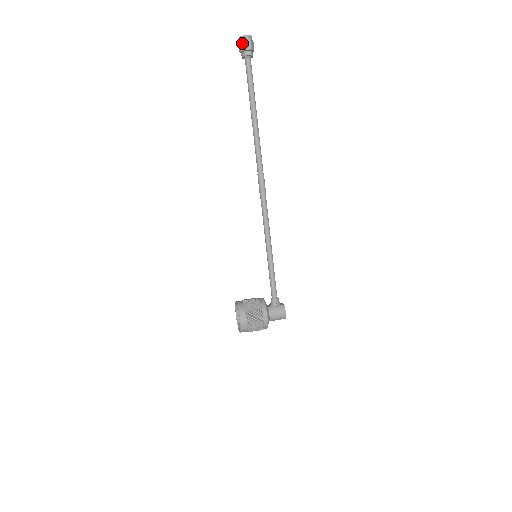
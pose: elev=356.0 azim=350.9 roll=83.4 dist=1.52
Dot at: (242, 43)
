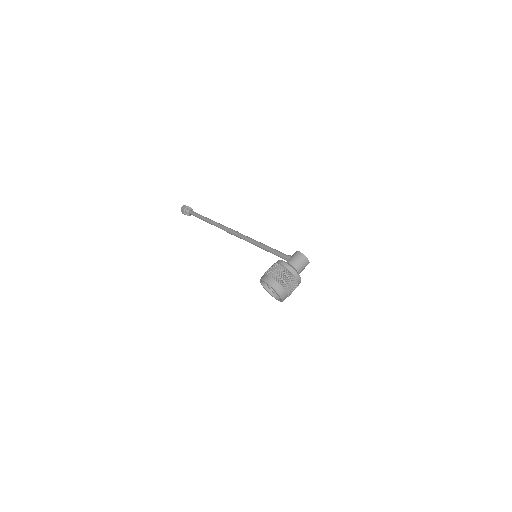
Dot at: (182, 210)
